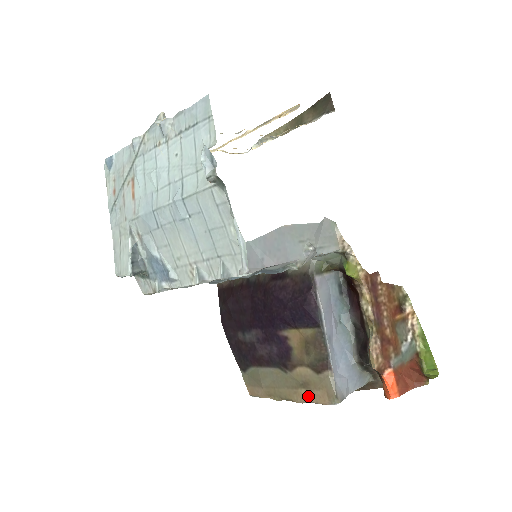
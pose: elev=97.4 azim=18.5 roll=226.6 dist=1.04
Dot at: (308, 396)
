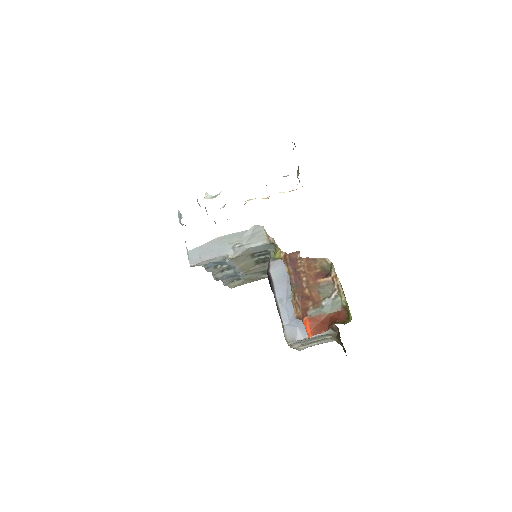
Dot at: occluded
